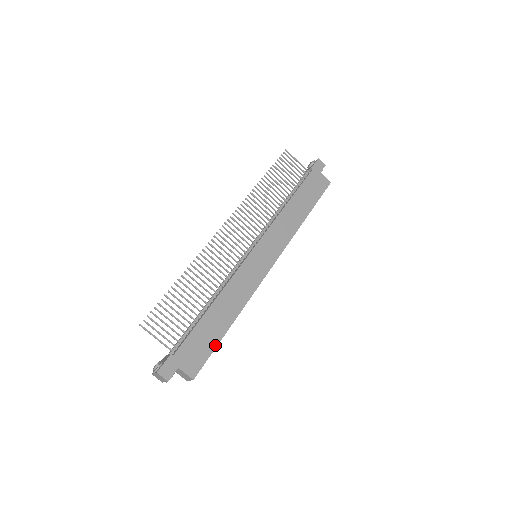
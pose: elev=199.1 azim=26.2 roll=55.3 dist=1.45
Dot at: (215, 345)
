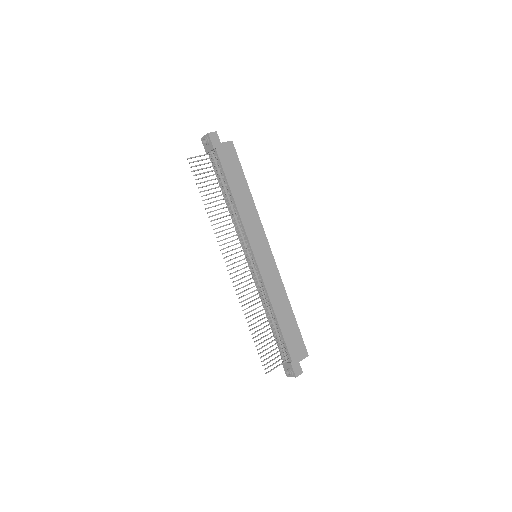
Dot at: (298, 330)
